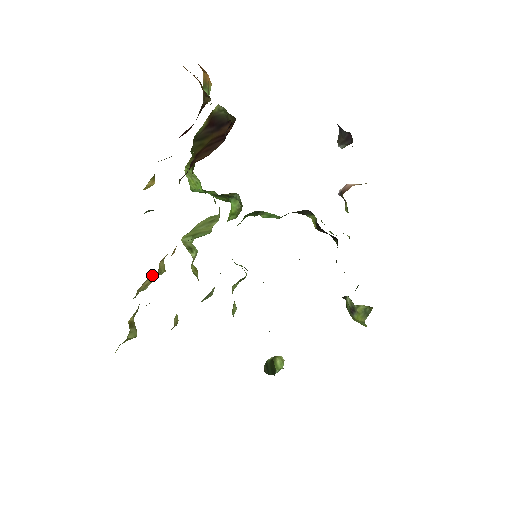
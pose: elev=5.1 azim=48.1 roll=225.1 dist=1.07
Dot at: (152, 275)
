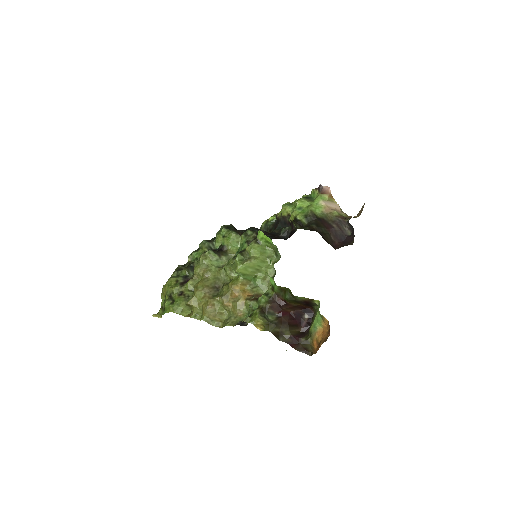
Dot at: (222, 319)
